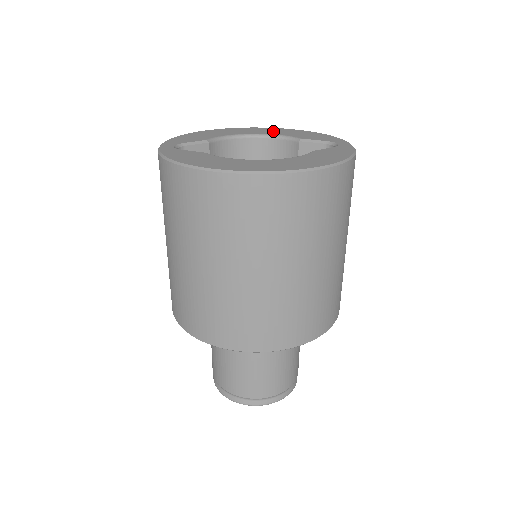
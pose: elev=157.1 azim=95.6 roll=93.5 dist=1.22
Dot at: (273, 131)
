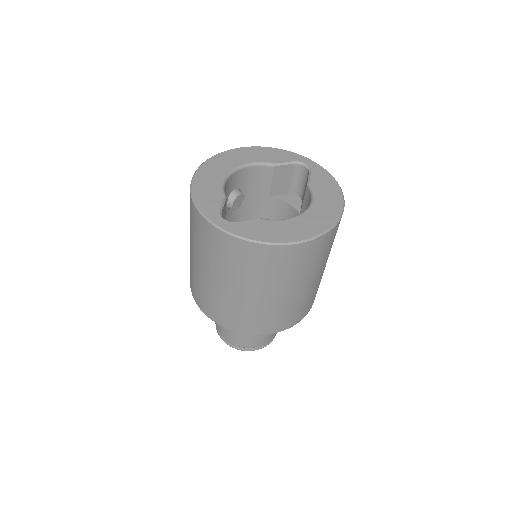
Dot at: (240, 157)
